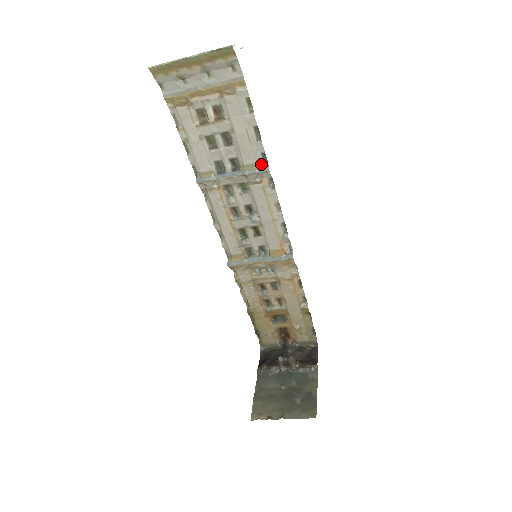
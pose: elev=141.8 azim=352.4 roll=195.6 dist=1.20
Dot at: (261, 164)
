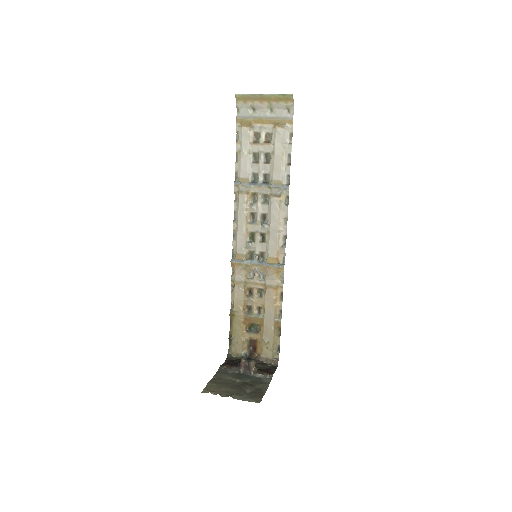
Dot at: (284, 183)
